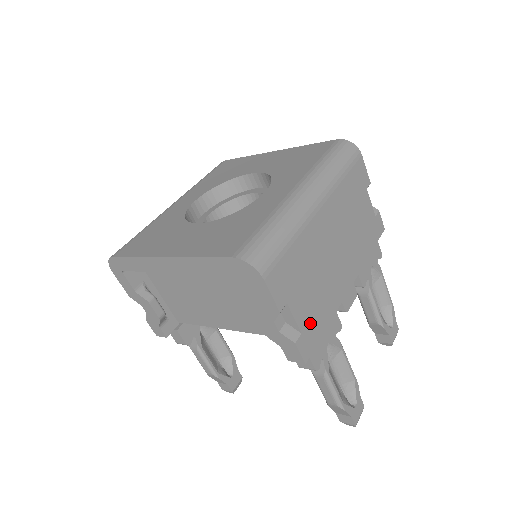
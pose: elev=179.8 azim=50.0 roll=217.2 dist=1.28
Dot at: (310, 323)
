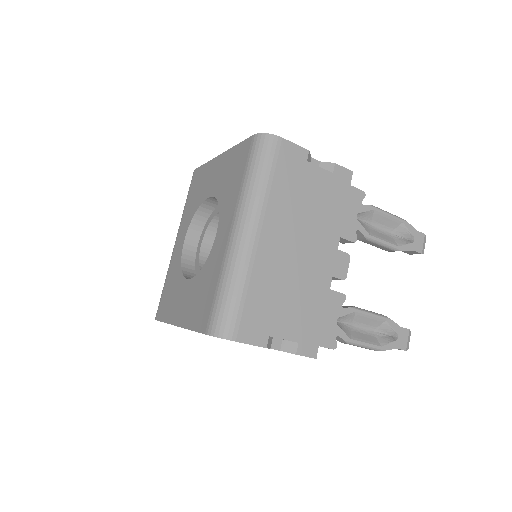
Dot at: (303, 328)
